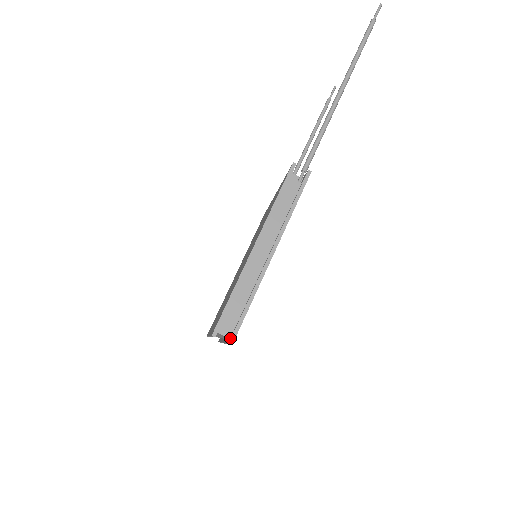
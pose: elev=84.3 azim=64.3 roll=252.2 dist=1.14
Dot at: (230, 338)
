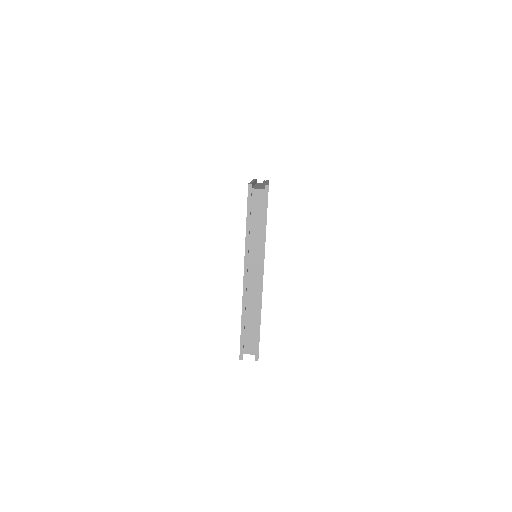
Dot at: occluded
